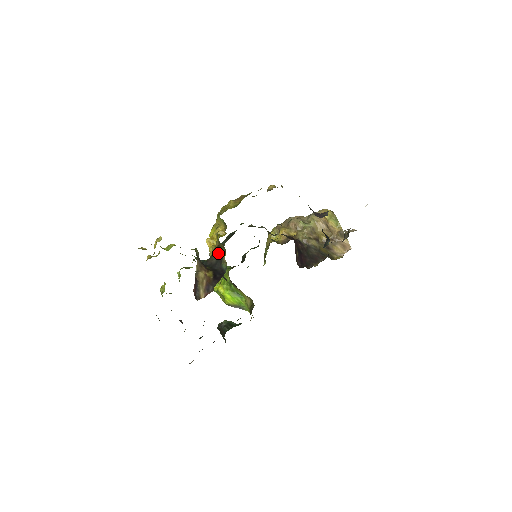
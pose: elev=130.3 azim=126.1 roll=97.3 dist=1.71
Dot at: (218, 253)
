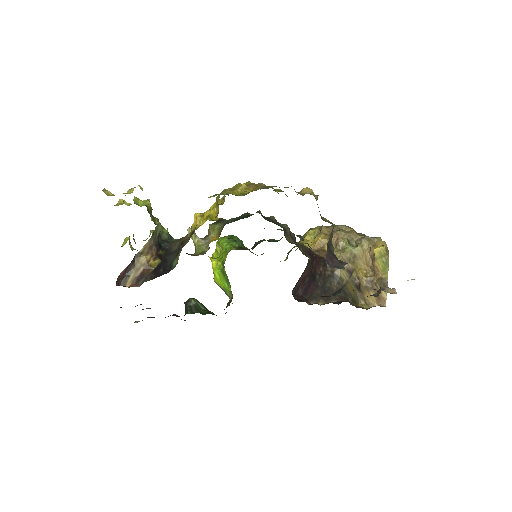
Dot at: (184, 241)
